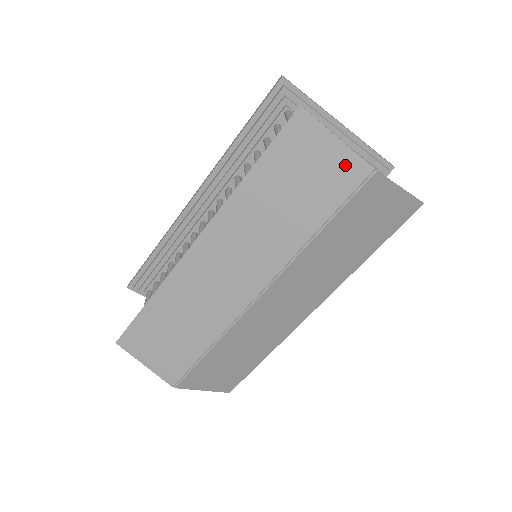
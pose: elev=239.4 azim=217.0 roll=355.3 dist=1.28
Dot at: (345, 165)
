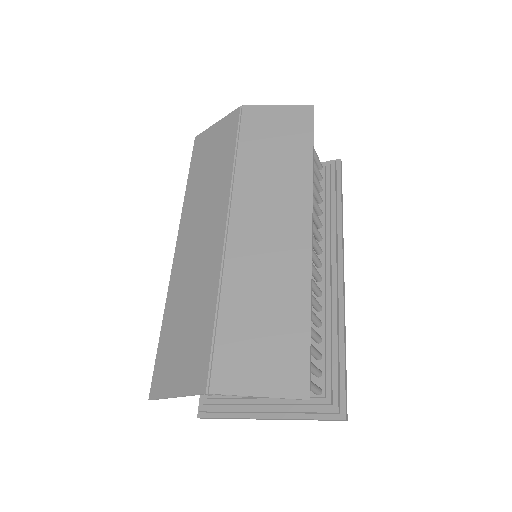
Dot at: (227, 123)
